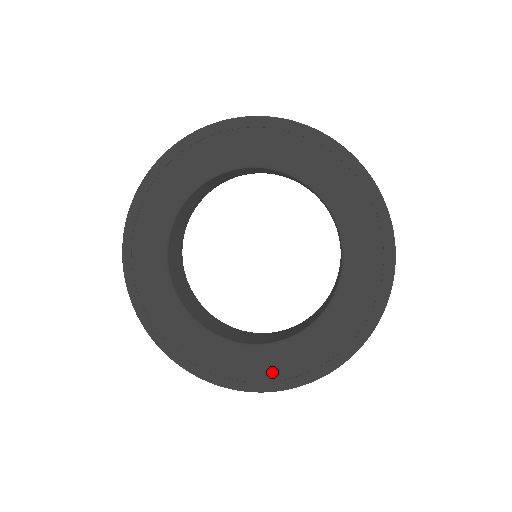
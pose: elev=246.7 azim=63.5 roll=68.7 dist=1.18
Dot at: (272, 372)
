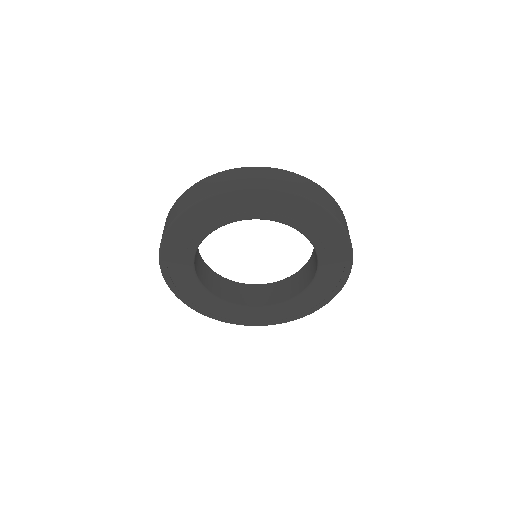
Dot at: (246, 318)
